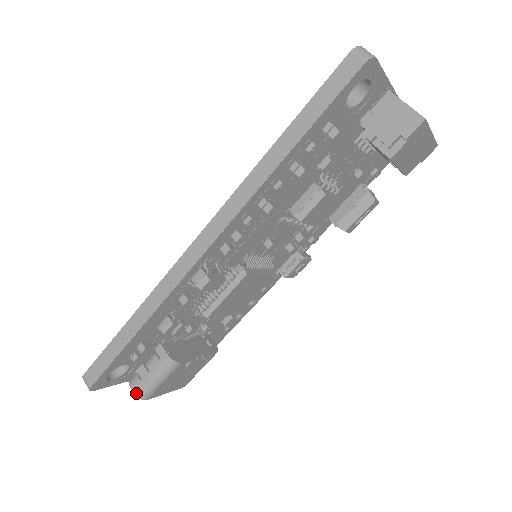
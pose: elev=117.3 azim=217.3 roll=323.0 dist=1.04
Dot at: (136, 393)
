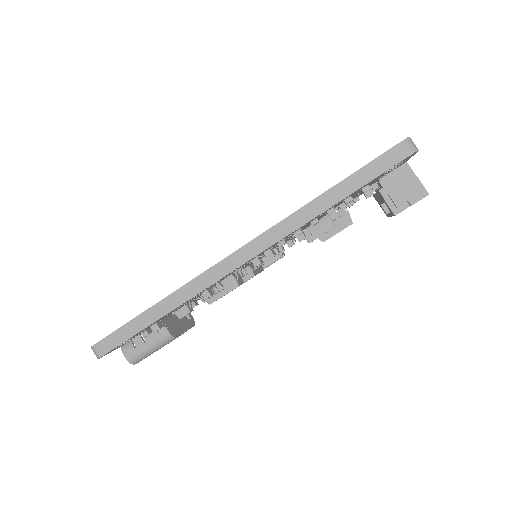
Dot at: (129, 359)
